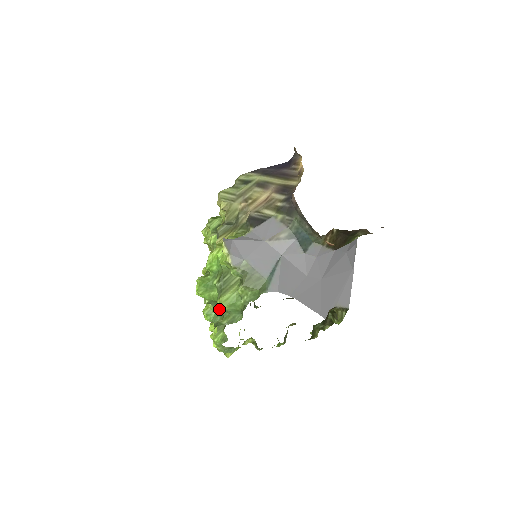
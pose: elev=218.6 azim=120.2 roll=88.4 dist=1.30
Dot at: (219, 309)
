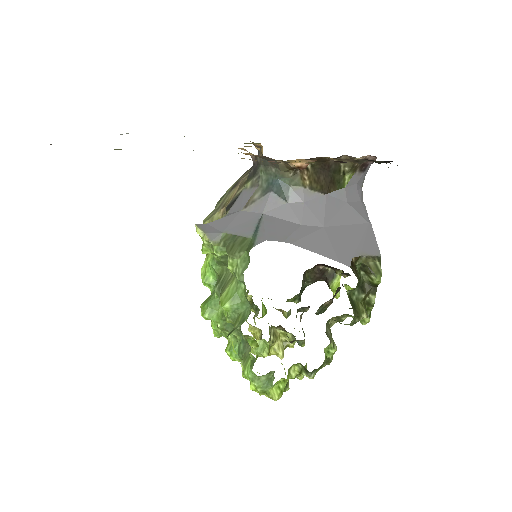
Dot at: (227, 317)
